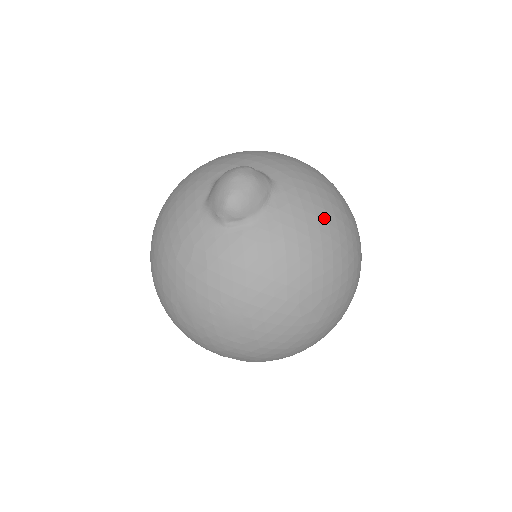
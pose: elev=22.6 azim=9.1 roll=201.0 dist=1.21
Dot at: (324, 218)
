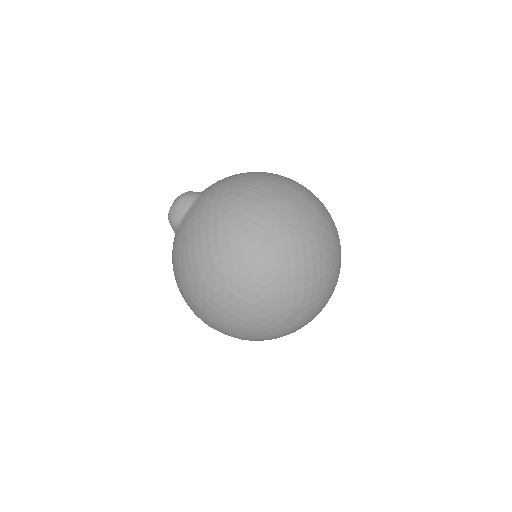
Dot at: (216, 207)
